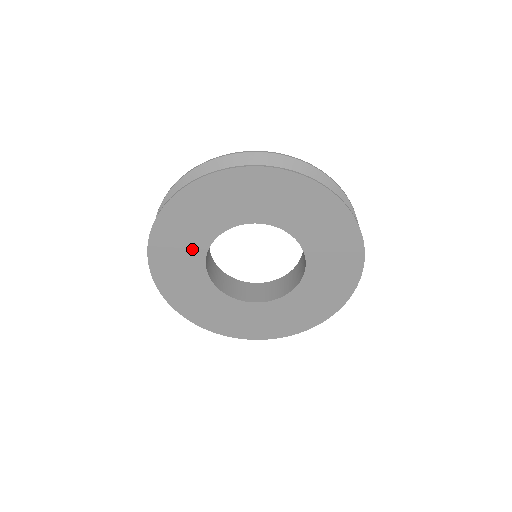
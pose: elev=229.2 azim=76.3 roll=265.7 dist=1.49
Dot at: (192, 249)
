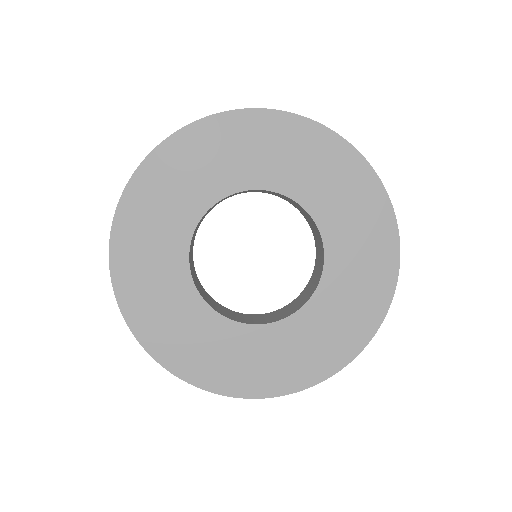
Dot at: (174, 288)
